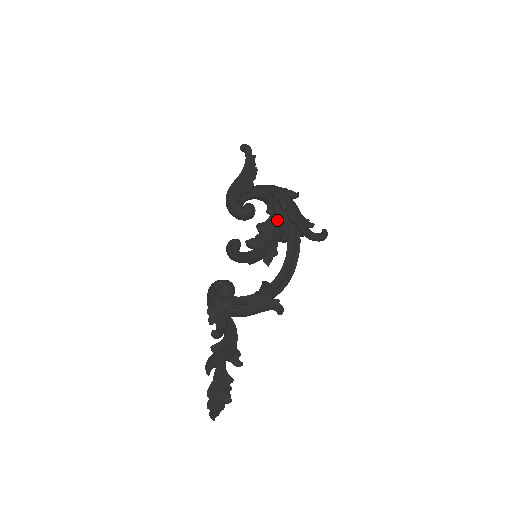
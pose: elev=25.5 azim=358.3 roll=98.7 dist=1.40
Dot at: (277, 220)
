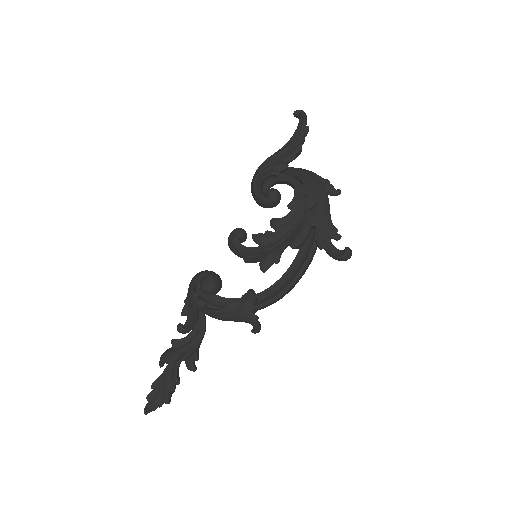
Dot at: (297, 219)
